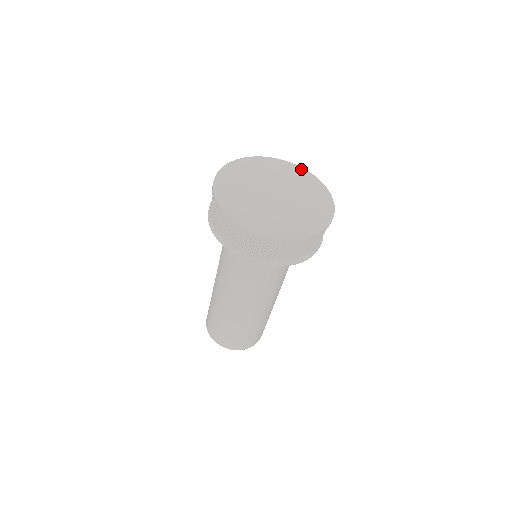
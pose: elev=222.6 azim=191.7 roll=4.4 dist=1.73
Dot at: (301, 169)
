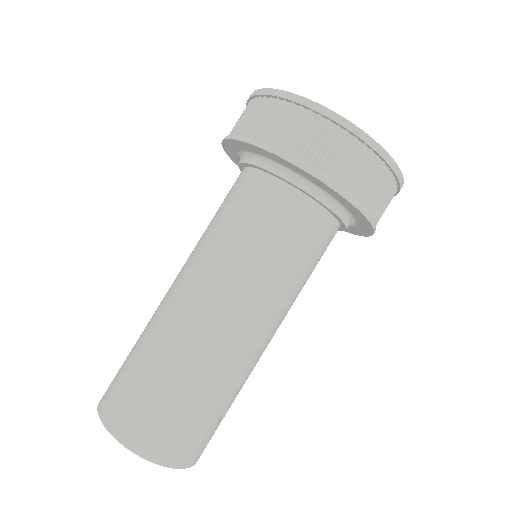
Dot at: occluded
